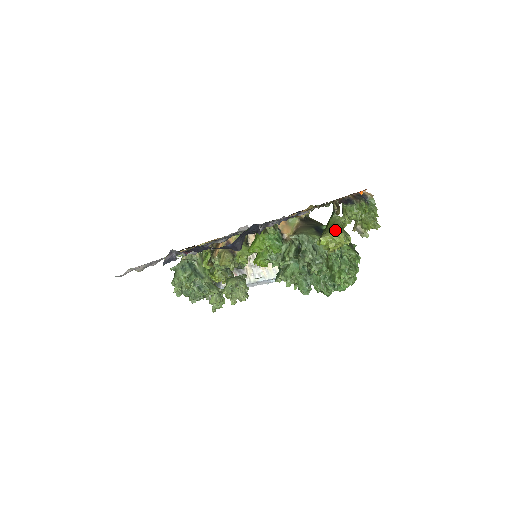
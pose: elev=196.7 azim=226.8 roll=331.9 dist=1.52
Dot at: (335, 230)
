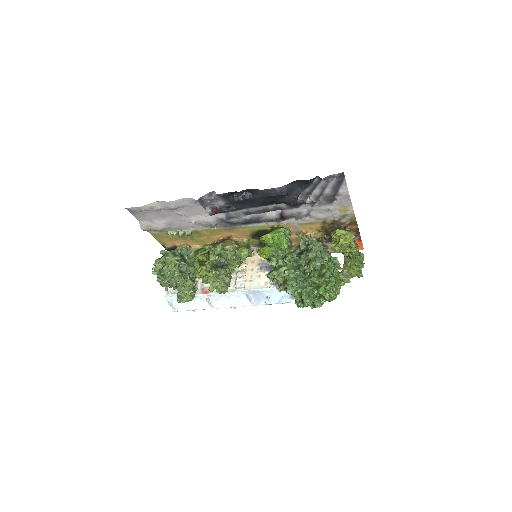
Dot at: occluded
